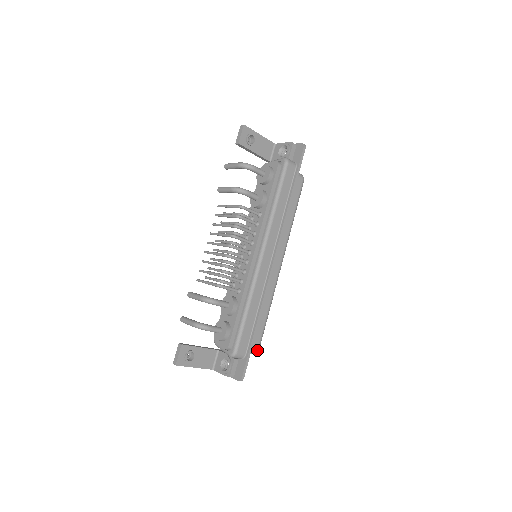
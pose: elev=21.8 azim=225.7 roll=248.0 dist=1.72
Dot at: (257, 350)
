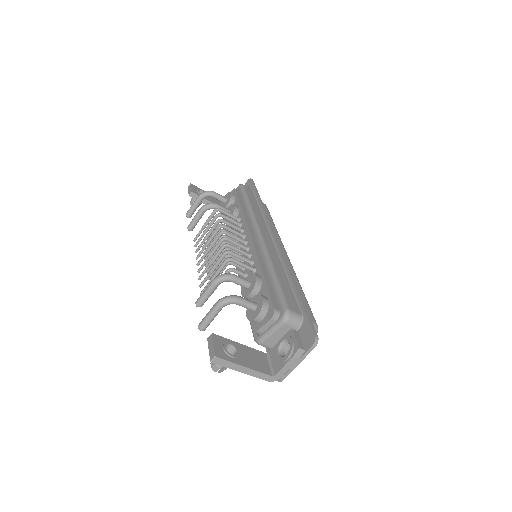
Dot at: (315, 324)
